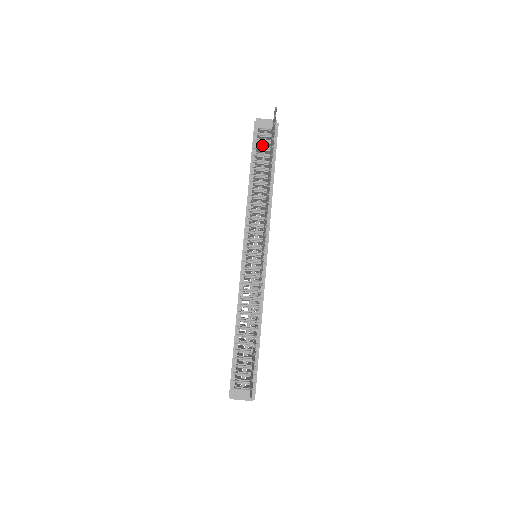
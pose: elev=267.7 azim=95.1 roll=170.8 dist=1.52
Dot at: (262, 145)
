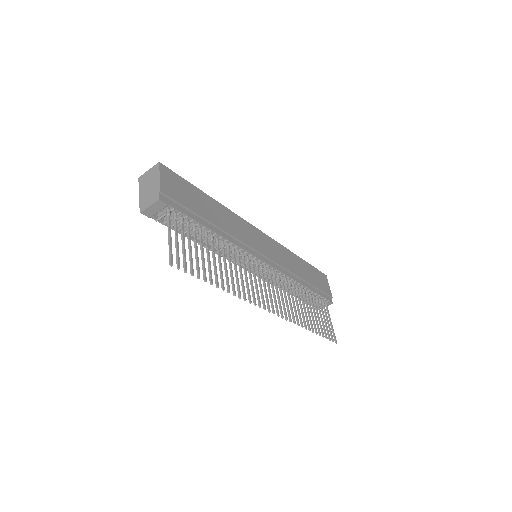
Dot at: occluded
